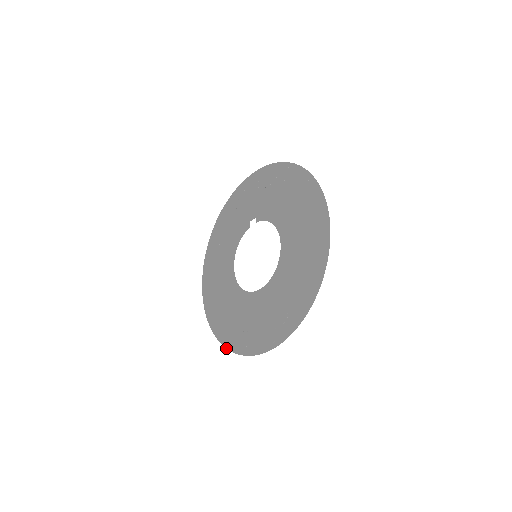
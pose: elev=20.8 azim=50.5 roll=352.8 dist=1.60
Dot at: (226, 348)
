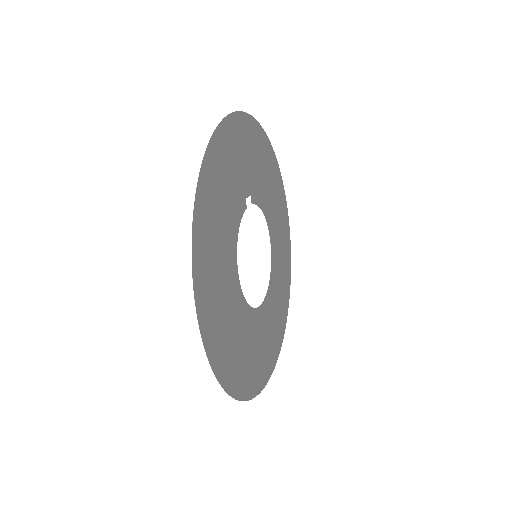
Dot at: (286, 318)
